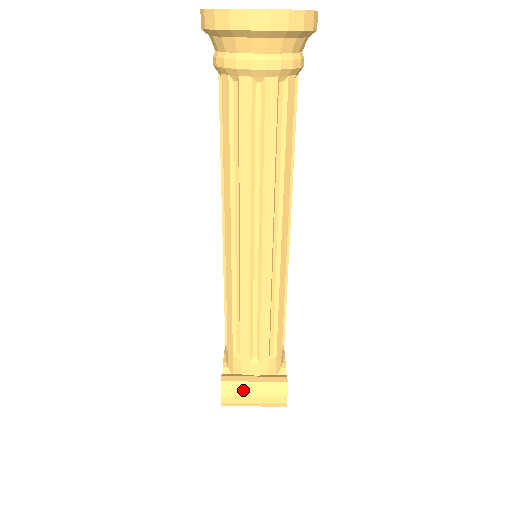
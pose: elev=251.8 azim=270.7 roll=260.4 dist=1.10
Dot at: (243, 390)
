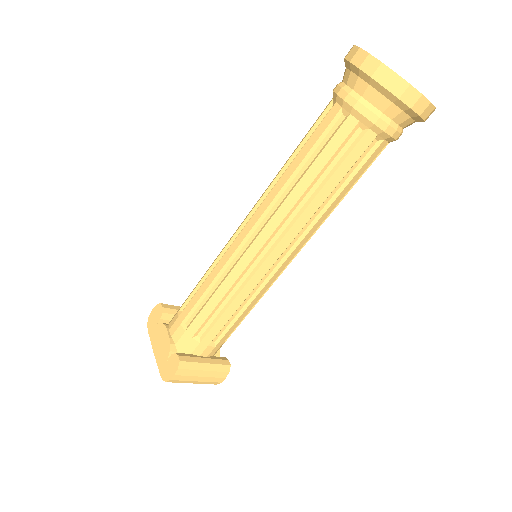
Dot at: (196, 370)
